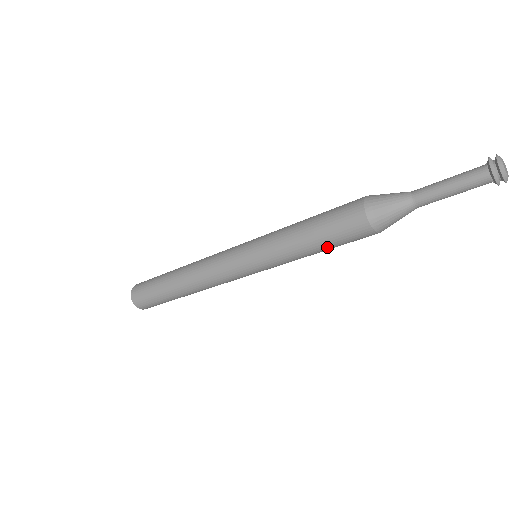
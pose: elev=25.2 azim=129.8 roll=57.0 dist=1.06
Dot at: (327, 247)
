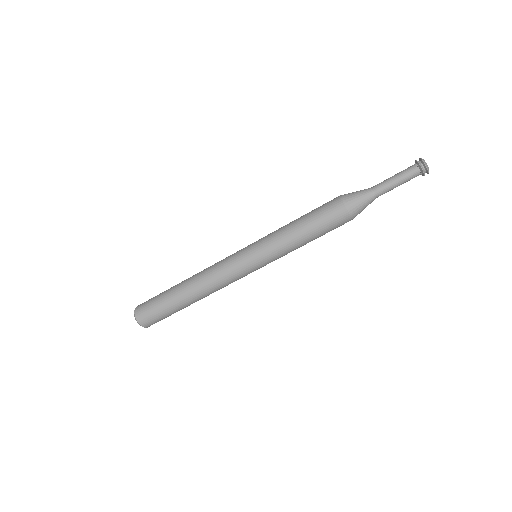
Dot at: (314, 231)
